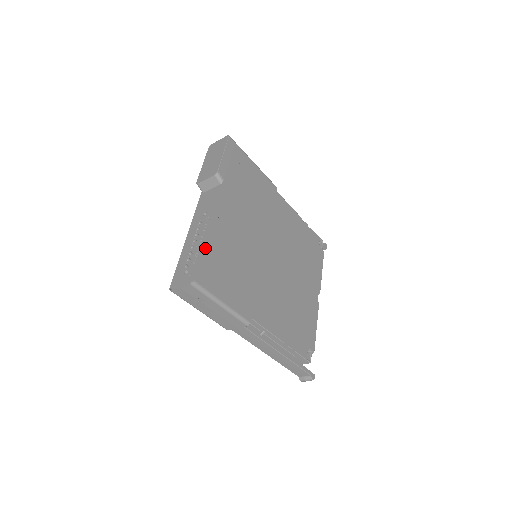
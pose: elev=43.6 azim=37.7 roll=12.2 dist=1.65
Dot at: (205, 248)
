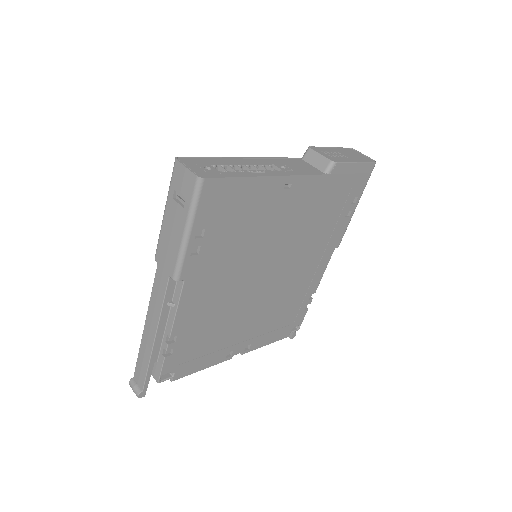
Dot at: (248, 179)
